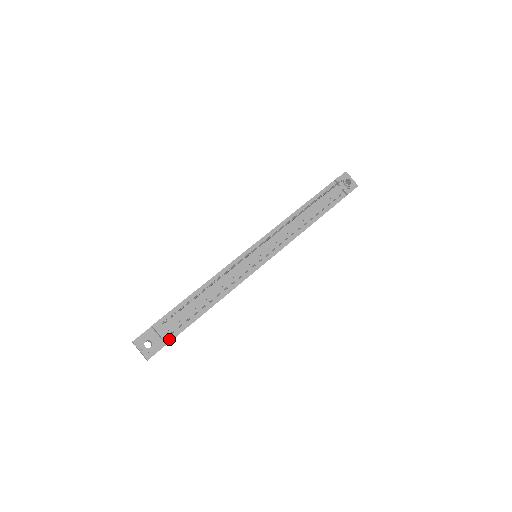
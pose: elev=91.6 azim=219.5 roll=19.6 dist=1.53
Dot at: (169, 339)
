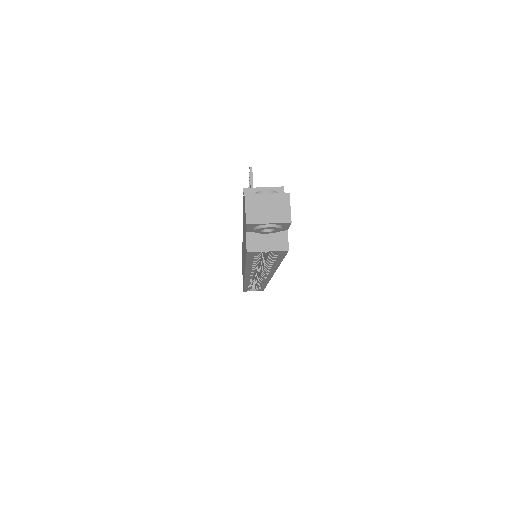
Dot at: occluded
